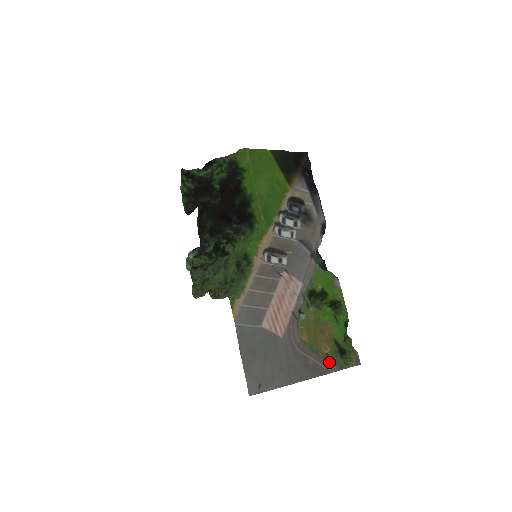
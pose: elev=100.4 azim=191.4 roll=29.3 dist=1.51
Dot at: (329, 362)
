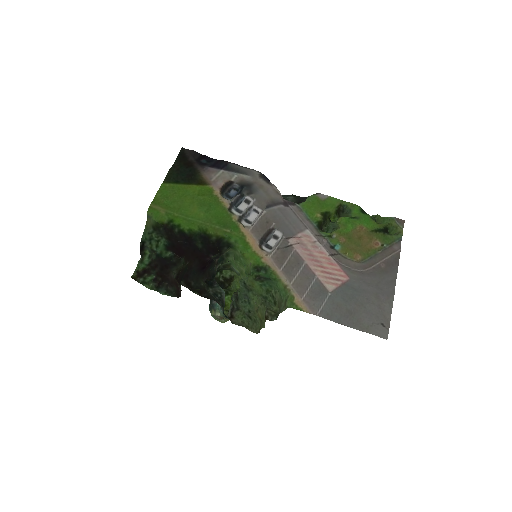
Dot at: (390, 248)
